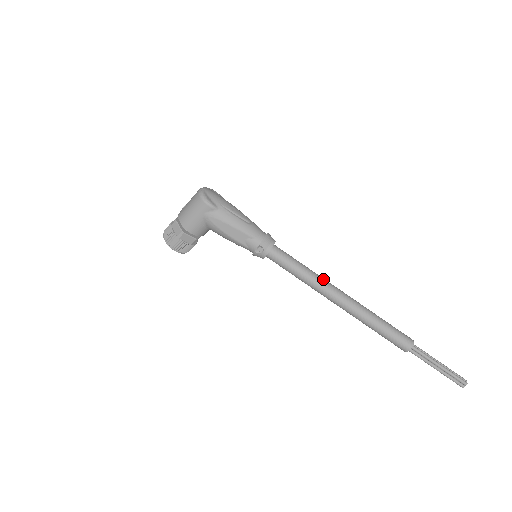
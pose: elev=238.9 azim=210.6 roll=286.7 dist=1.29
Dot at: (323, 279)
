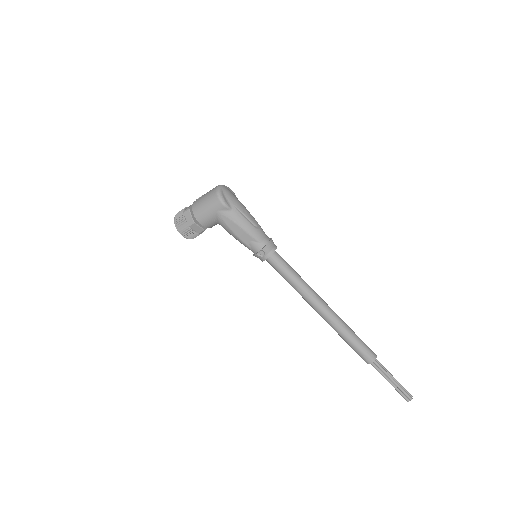
Dot at: (311, 289)
